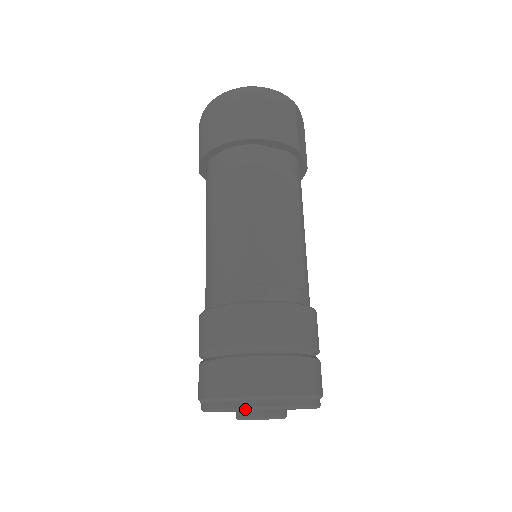
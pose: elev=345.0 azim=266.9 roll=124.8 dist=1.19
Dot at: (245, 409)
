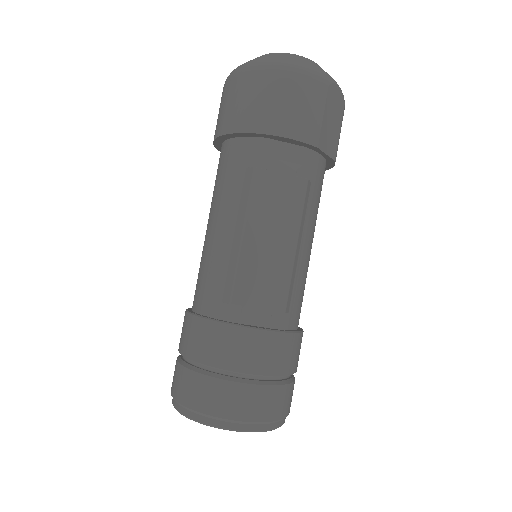
Dot at: (196, 421)
